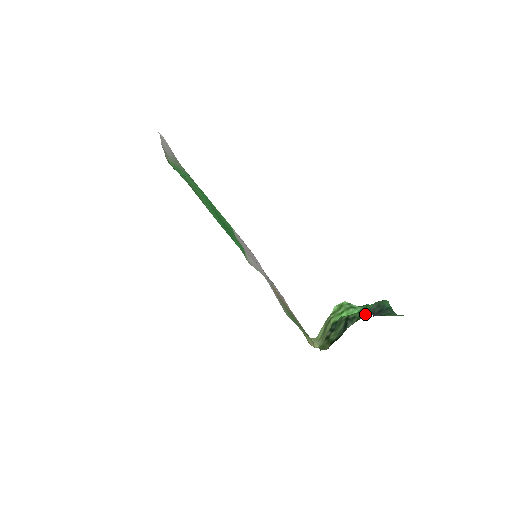
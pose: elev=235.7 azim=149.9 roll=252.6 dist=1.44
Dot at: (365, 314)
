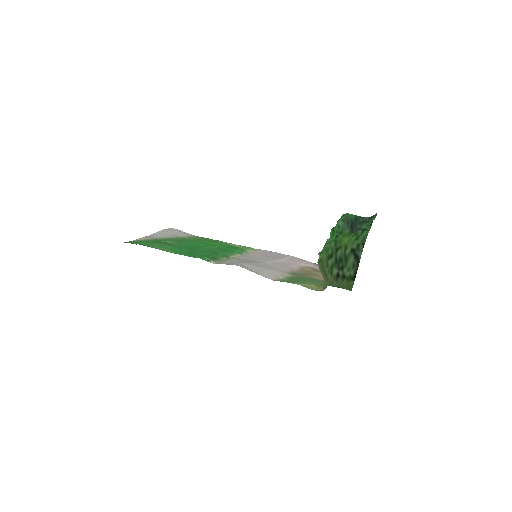
Dot at: (363, 236)
